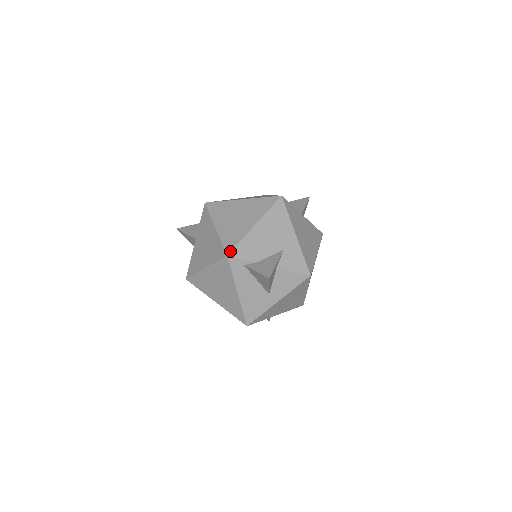
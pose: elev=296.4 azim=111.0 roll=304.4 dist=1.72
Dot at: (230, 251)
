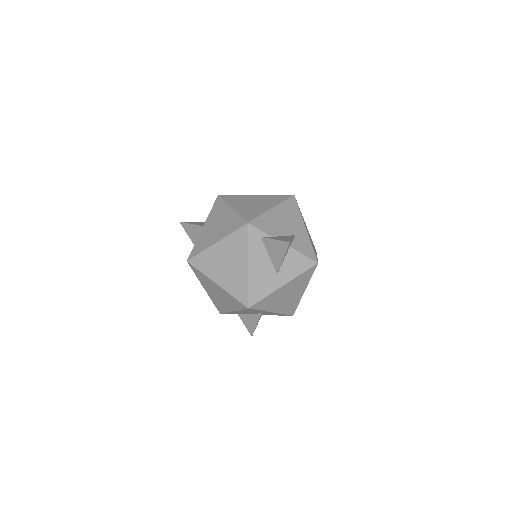
Dot at: (250, 220)
